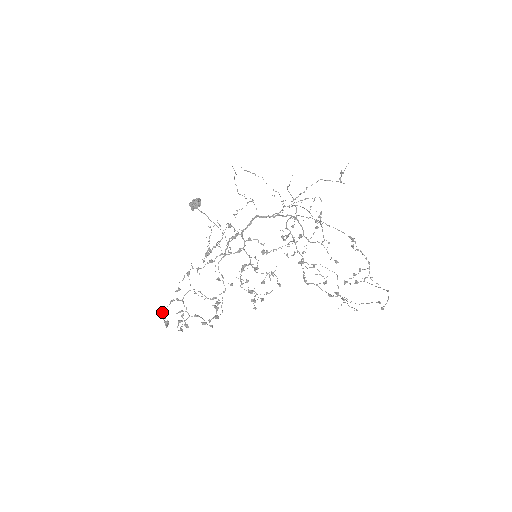
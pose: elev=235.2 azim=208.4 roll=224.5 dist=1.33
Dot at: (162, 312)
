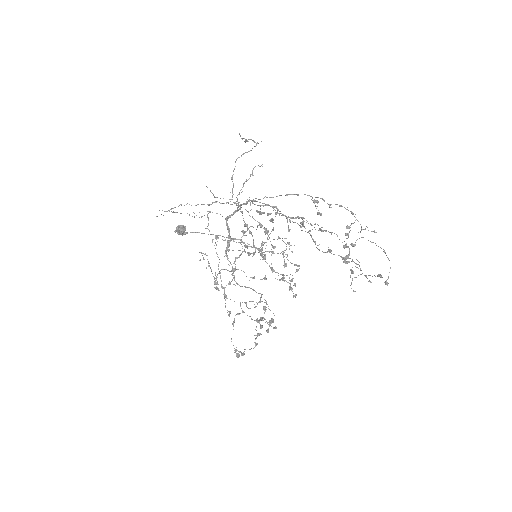
Dot at: occluded
